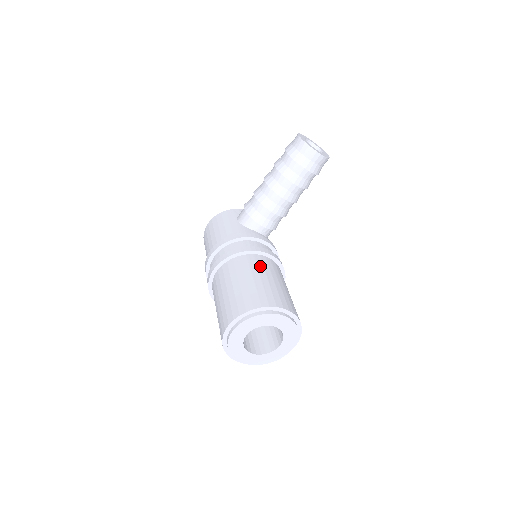
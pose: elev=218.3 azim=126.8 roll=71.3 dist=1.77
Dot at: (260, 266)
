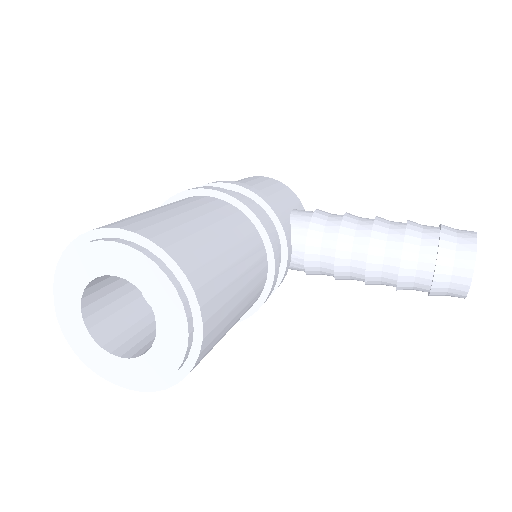
Dot at: (252, 257)
